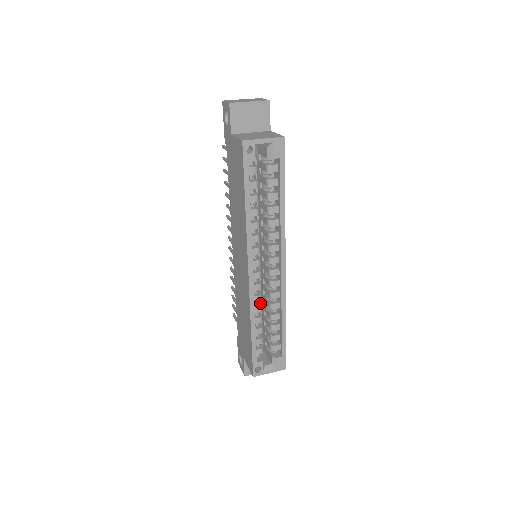
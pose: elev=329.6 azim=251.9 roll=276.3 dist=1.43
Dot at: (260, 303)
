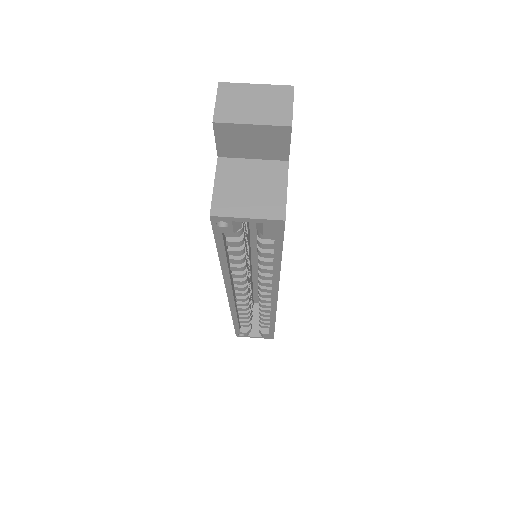
Dot at: occluded
